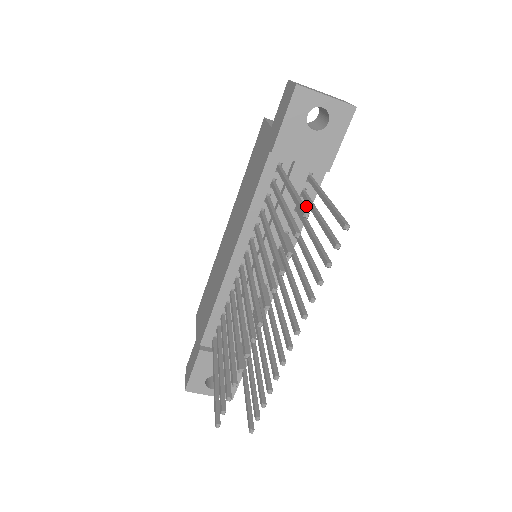
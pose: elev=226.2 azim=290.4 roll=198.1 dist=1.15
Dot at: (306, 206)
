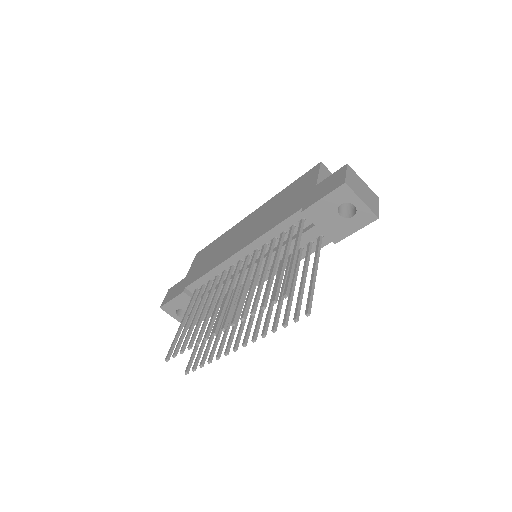
Dot at: occluded
